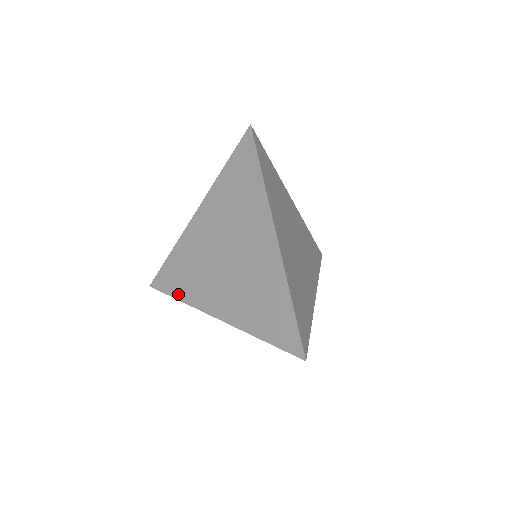
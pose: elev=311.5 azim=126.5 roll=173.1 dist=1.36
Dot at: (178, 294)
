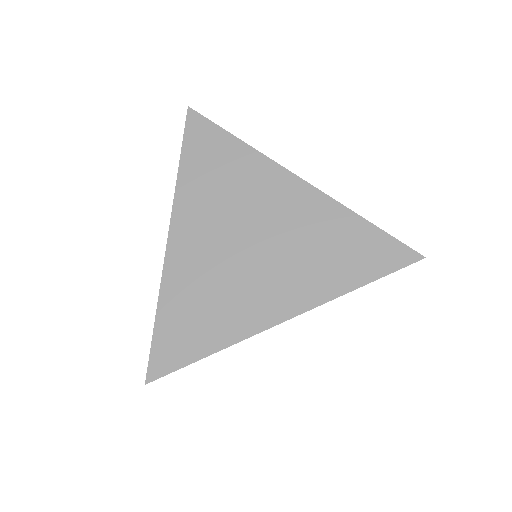
Dot at: (205, 348)
